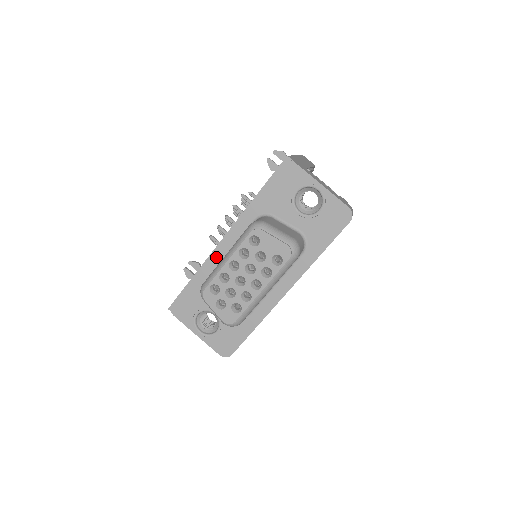
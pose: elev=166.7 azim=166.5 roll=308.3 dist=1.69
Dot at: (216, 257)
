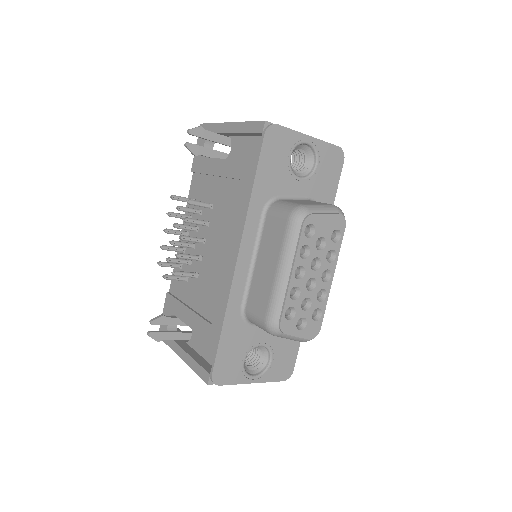
Dot at: (239, 284)
